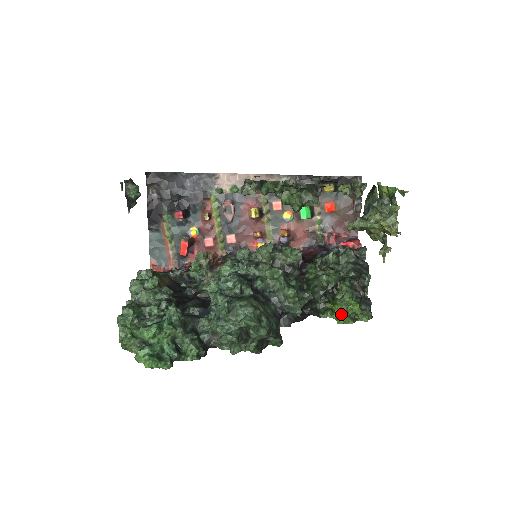
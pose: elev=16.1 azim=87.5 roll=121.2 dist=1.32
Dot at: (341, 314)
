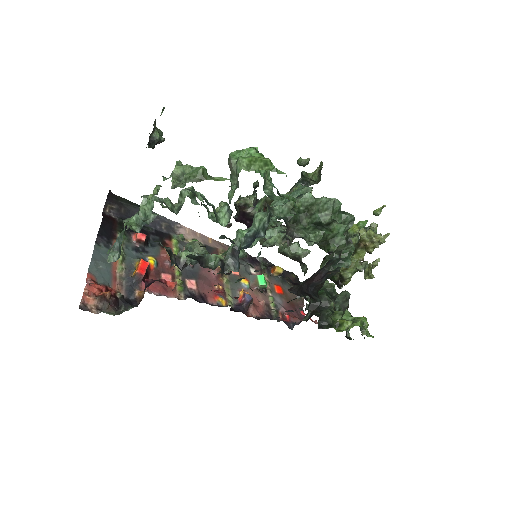
Dot at: (353, 320)
